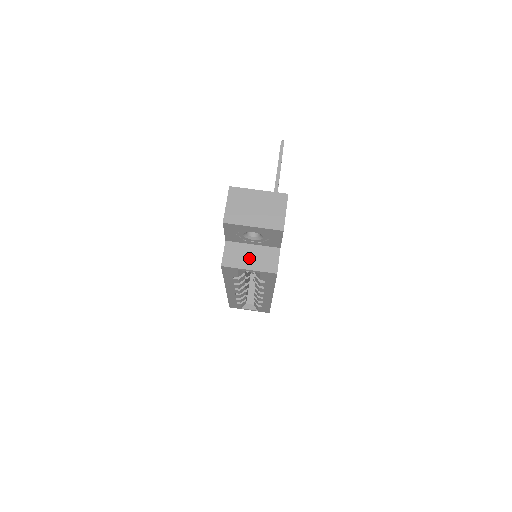
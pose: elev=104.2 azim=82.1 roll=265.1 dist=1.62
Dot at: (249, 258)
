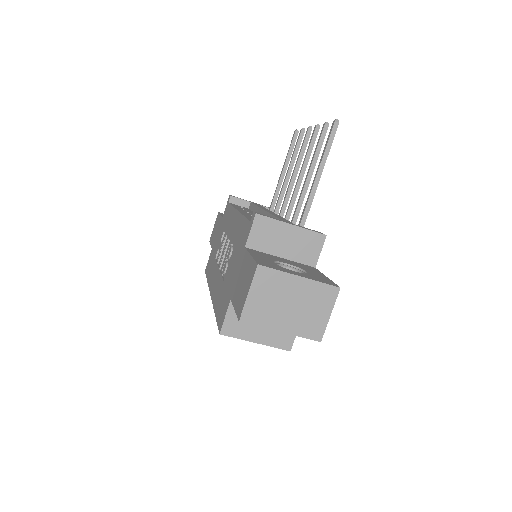
Dot at: (259, 327)
